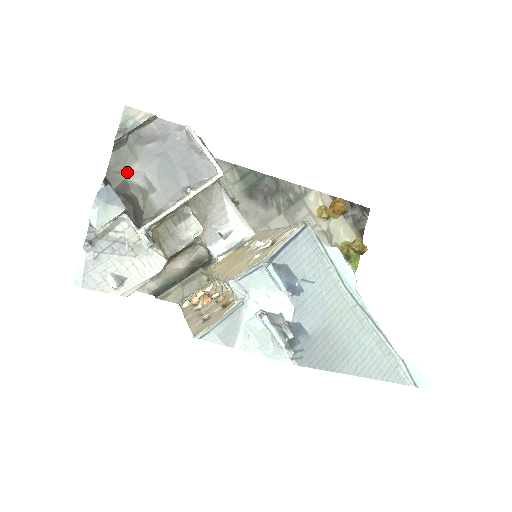
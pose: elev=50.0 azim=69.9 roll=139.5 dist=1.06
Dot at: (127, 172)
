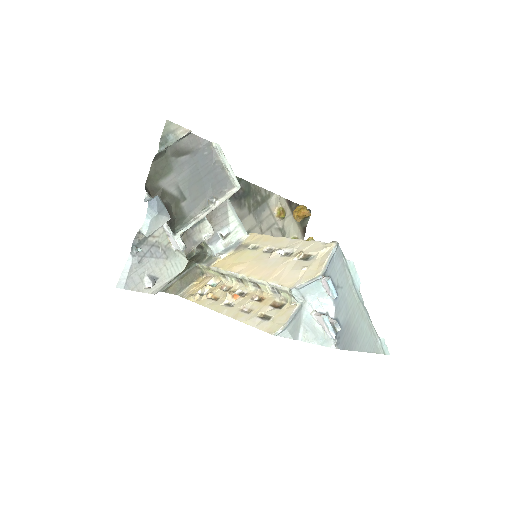
Dot at: (163, 181)
